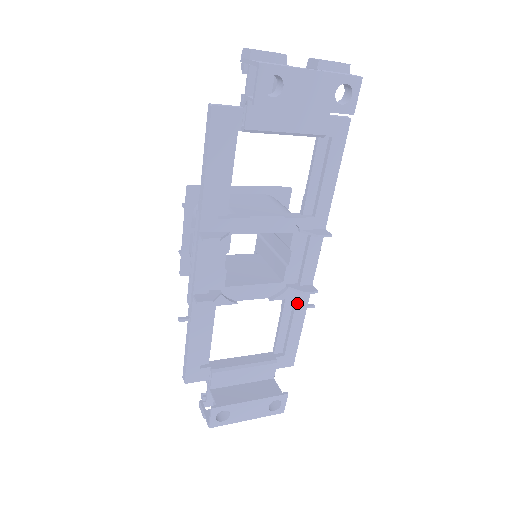
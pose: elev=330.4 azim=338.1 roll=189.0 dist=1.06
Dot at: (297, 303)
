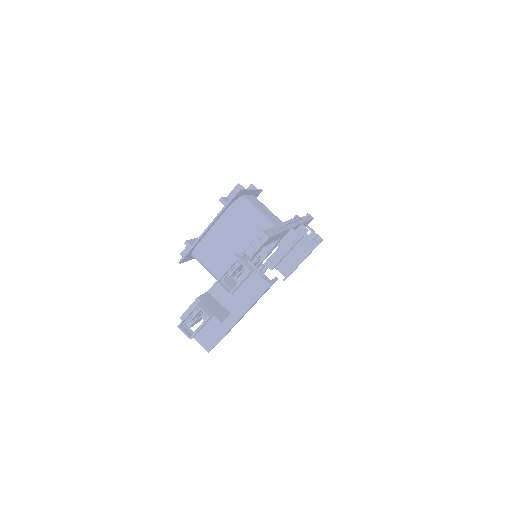
Dot at: occluded
